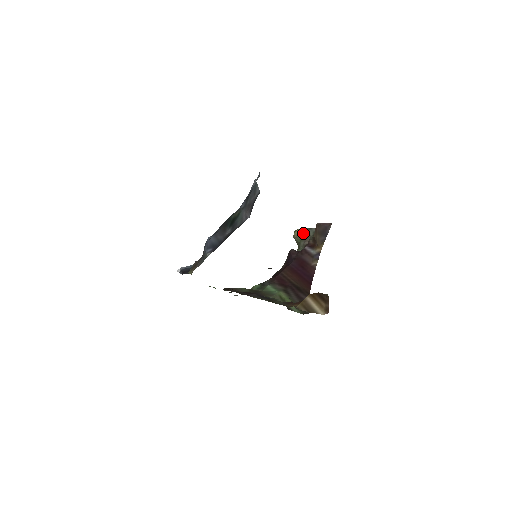
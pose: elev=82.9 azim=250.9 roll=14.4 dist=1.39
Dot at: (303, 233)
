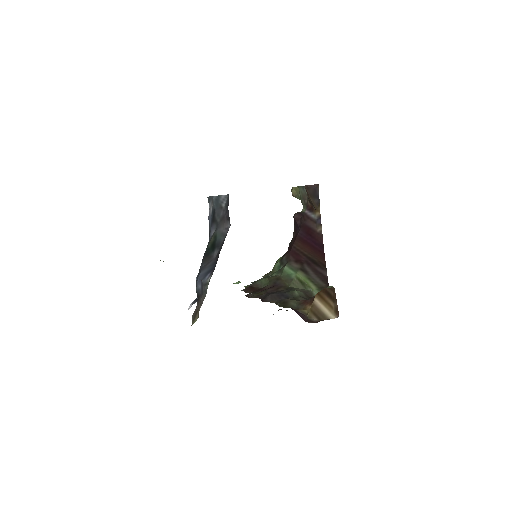
Dot at: (299, 191)
